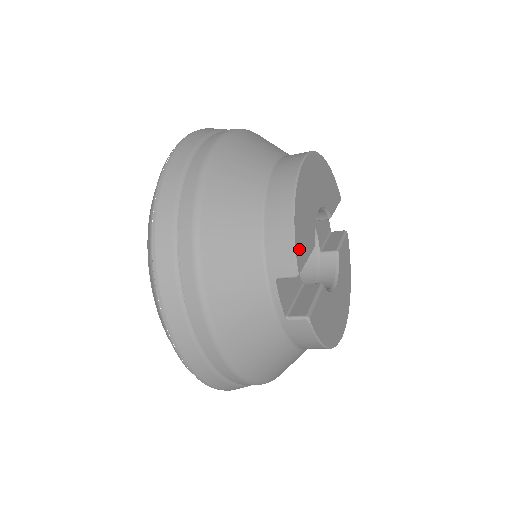
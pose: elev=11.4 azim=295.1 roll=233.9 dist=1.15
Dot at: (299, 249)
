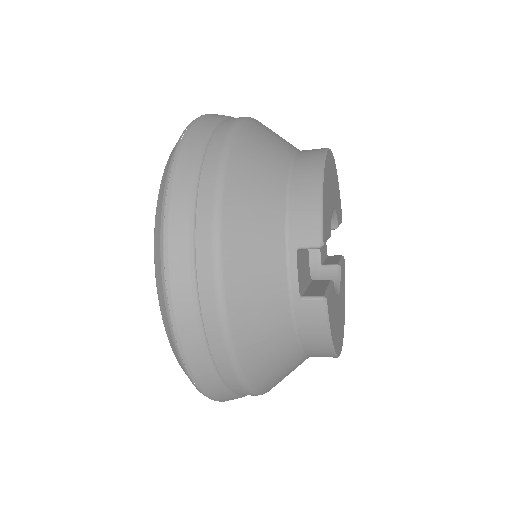
Dot at: (324, 221)
